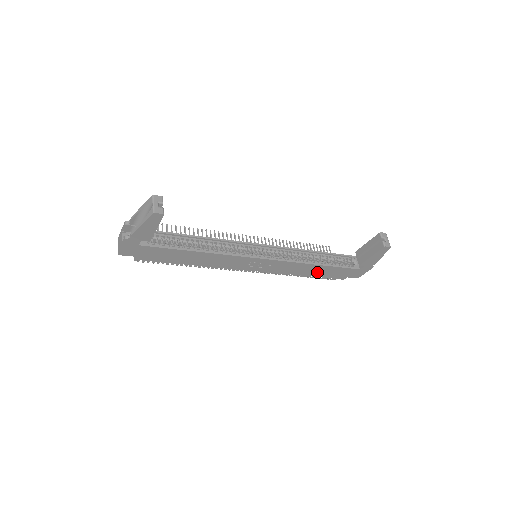
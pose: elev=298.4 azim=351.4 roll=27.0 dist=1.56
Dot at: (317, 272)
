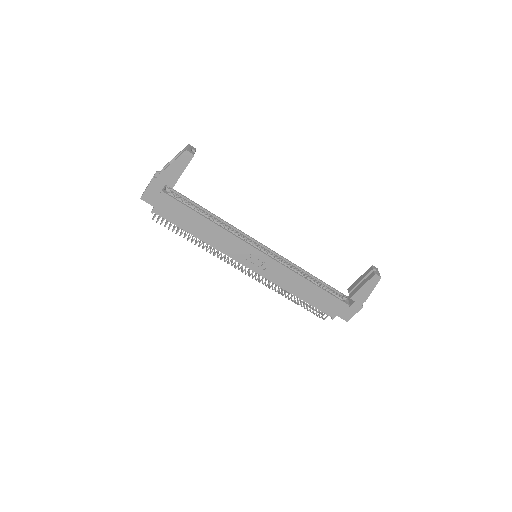
Dot at: (309, 295)
